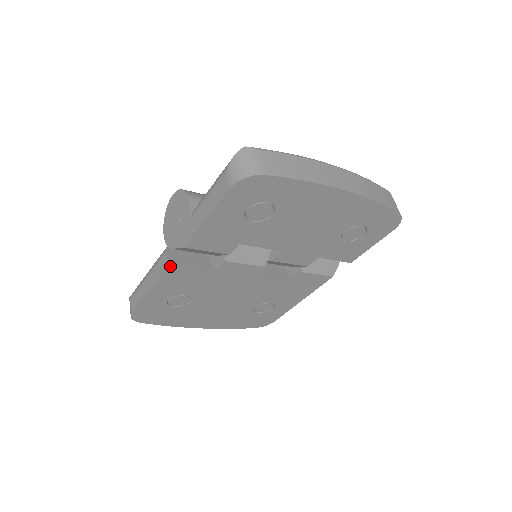
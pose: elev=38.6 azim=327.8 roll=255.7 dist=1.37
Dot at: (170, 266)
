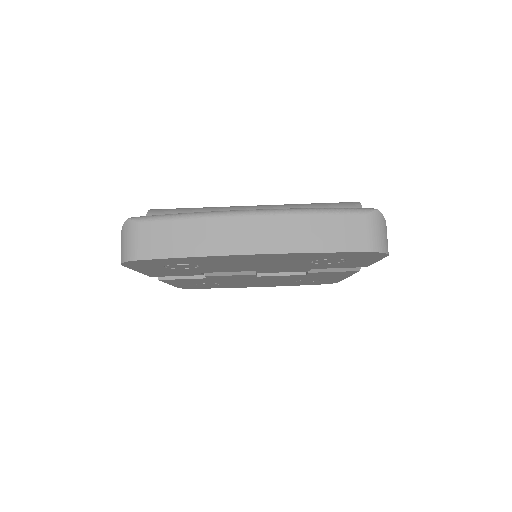
Dot at: (160, 280)
